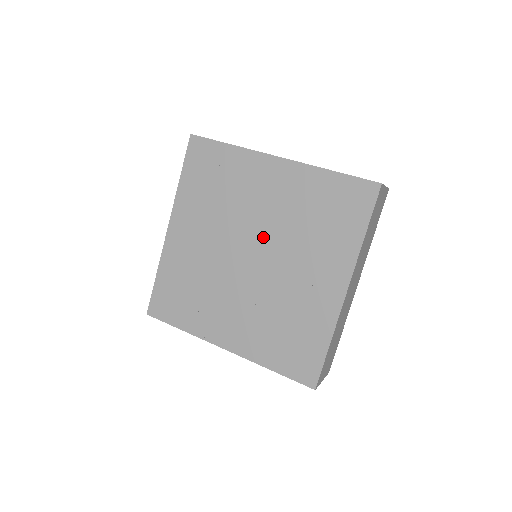
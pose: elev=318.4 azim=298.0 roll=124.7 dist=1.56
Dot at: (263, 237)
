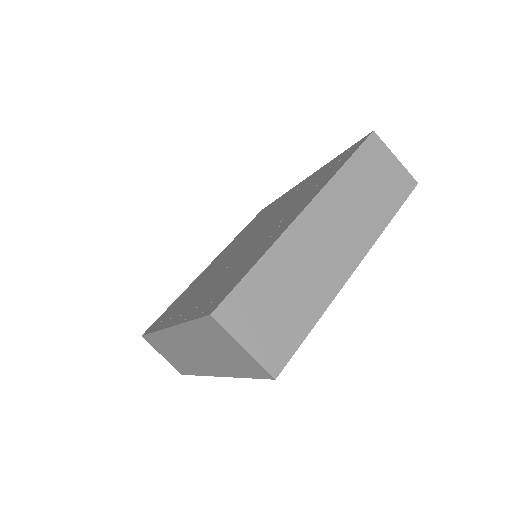
Dot at: (263, 226)
